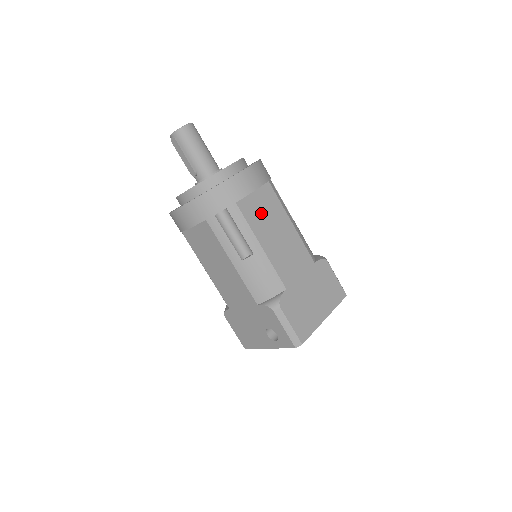
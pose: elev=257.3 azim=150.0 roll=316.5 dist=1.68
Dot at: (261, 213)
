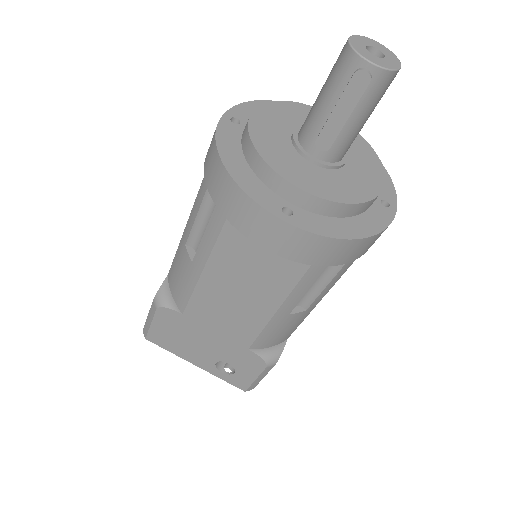
Dot at: occluded
